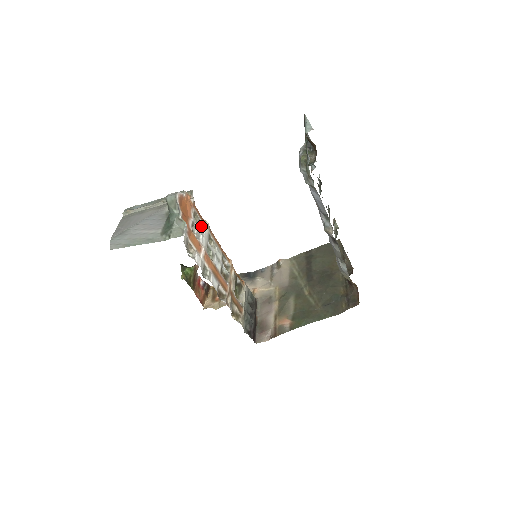
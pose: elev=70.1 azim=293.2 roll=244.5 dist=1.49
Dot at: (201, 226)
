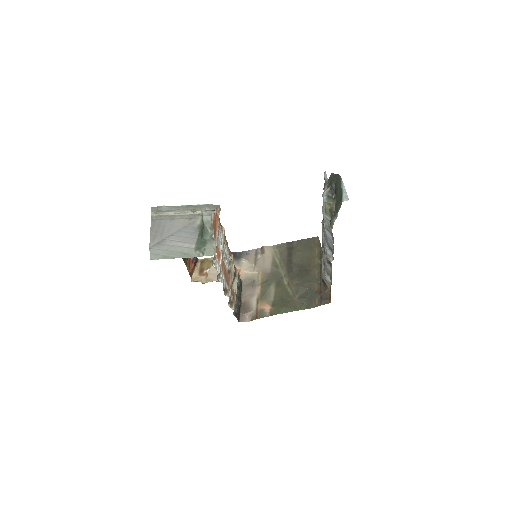
Dot at: (221, 235)
